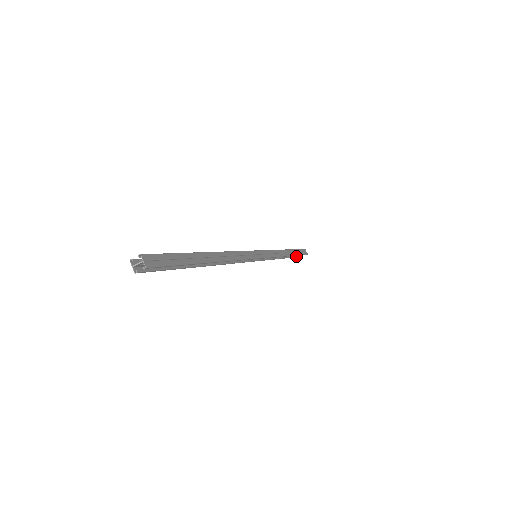
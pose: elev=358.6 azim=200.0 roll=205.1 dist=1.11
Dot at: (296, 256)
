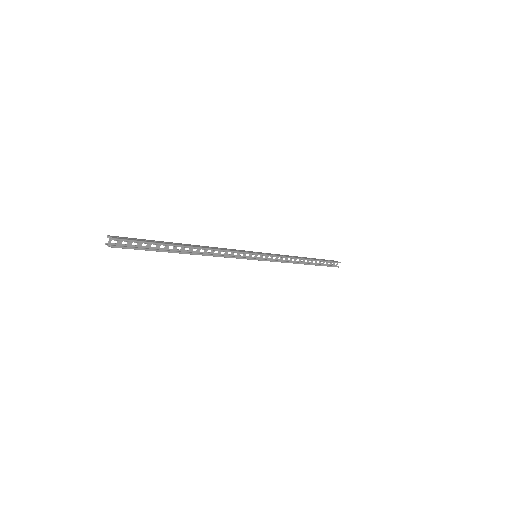
Dot at: (325, 265)
